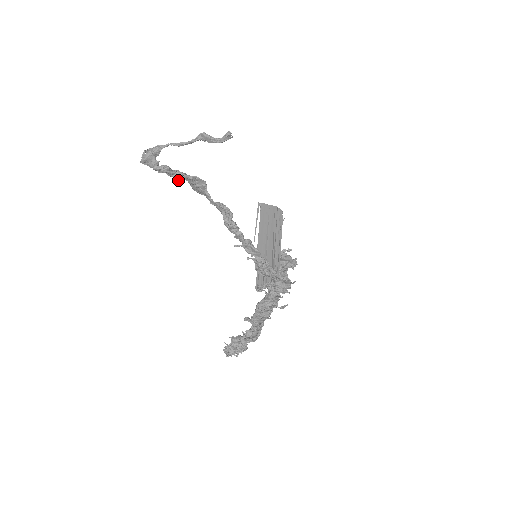
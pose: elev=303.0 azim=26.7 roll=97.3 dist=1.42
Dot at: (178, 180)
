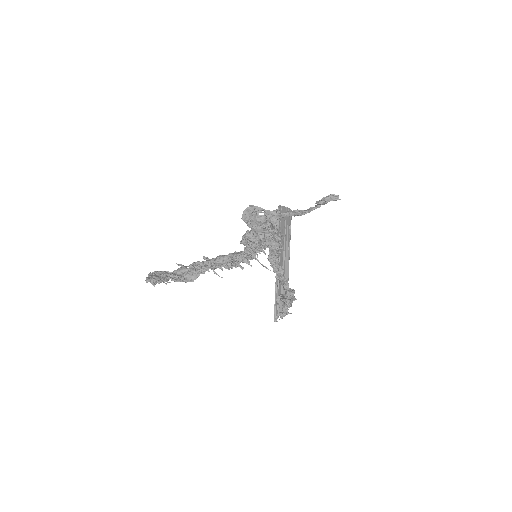
Dot at: occluded
